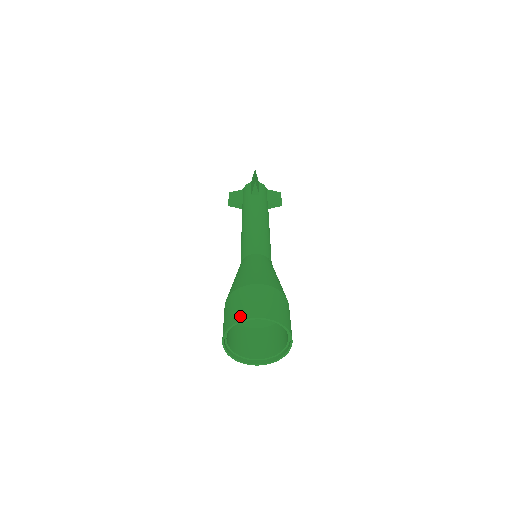
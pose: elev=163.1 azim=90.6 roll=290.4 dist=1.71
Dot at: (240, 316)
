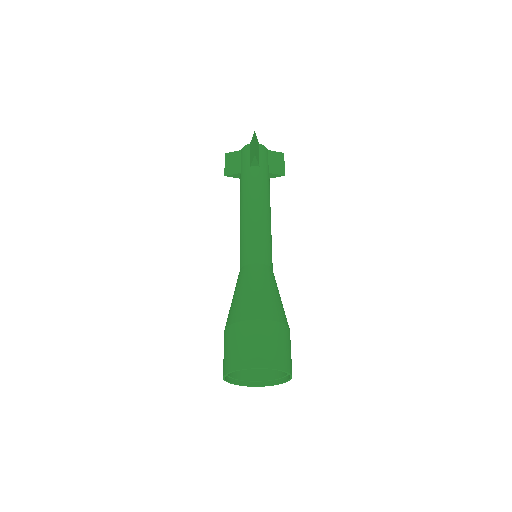
Dot at: (240, 363)
